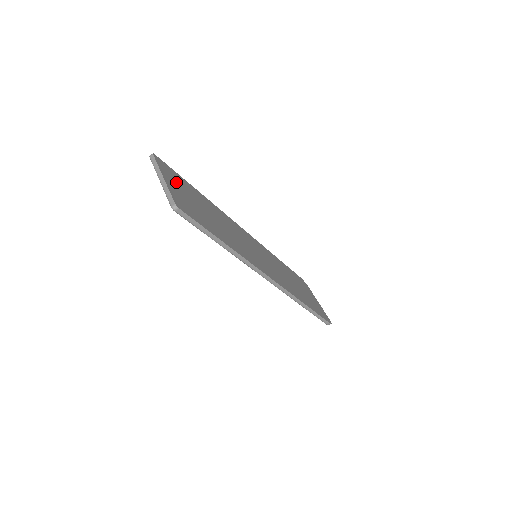
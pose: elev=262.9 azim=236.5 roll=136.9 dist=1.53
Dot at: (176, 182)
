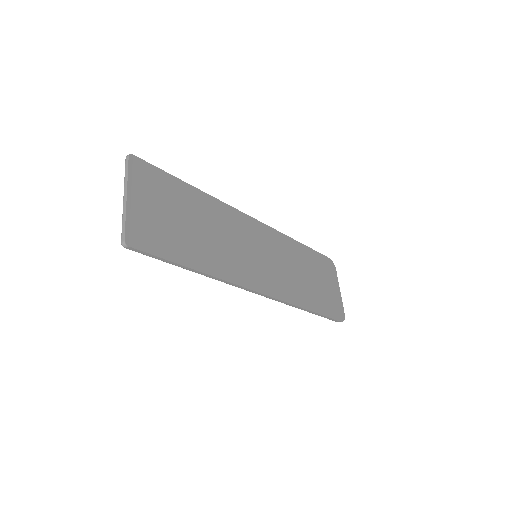
Dot at: (151, 192)
